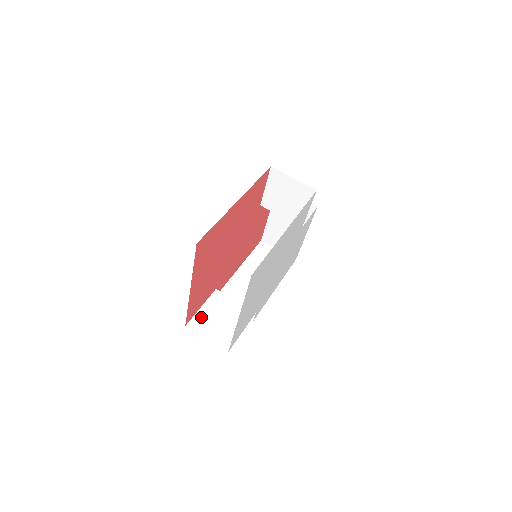
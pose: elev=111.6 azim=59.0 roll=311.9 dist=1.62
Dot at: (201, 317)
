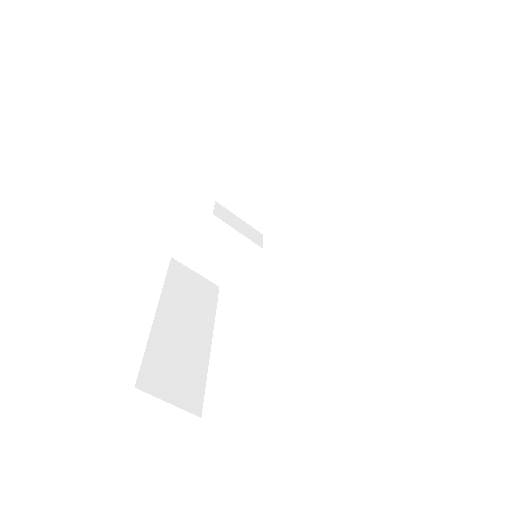
Dot at: (190, 249)
